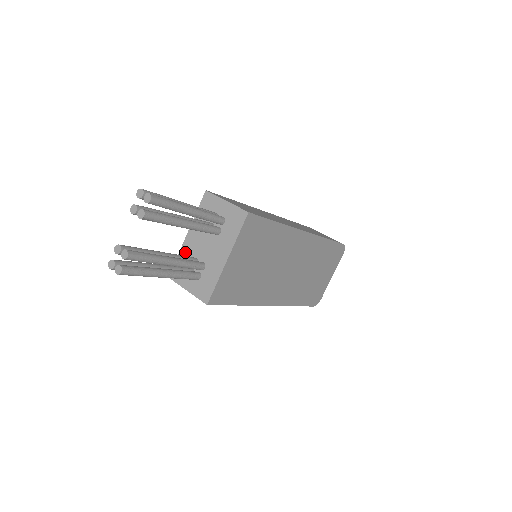
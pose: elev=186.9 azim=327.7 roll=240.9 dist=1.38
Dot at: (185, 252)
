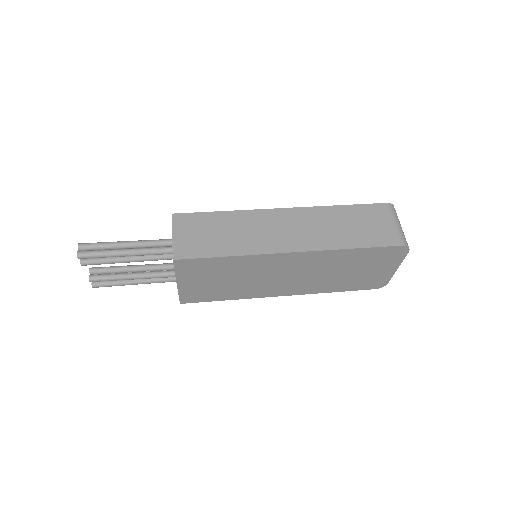
Dot at: occluded
